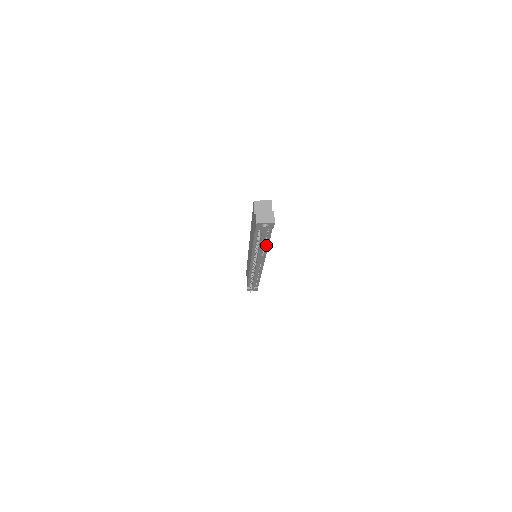
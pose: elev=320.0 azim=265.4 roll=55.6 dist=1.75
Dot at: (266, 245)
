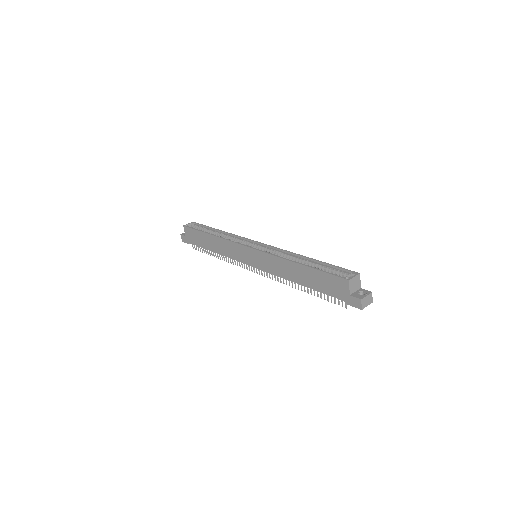
Dot at: occluded
